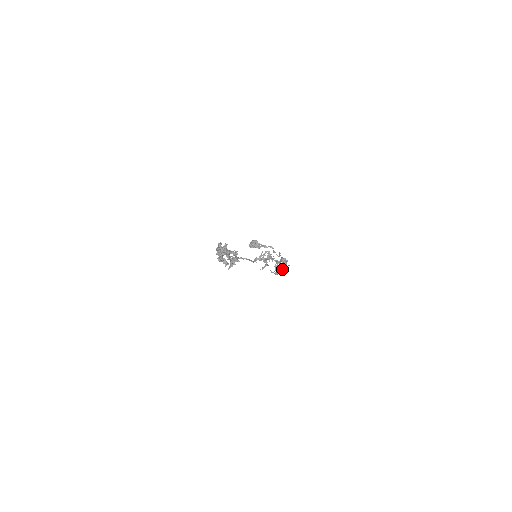
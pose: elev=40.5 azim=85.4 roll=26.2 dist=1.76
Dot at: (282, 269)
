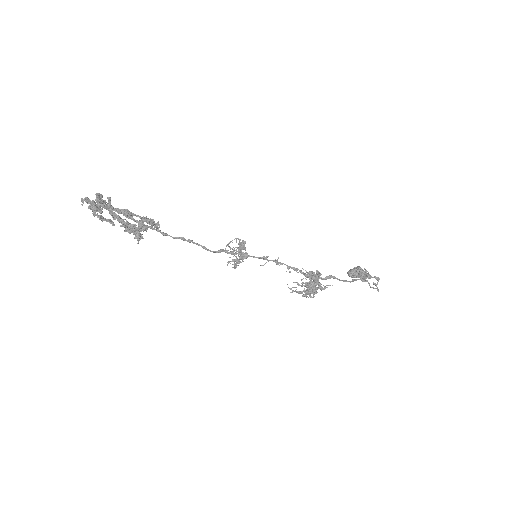
Dot at: (312, 288)
